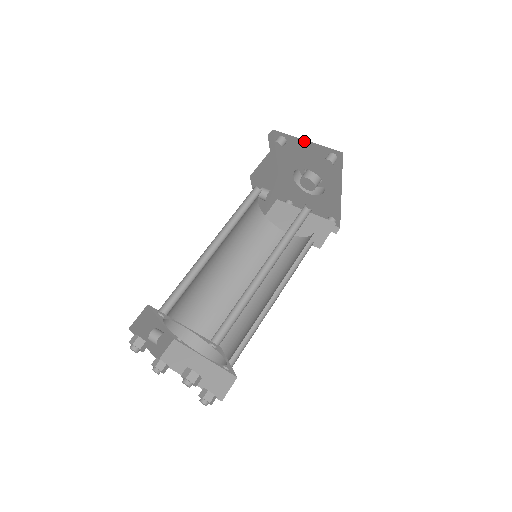
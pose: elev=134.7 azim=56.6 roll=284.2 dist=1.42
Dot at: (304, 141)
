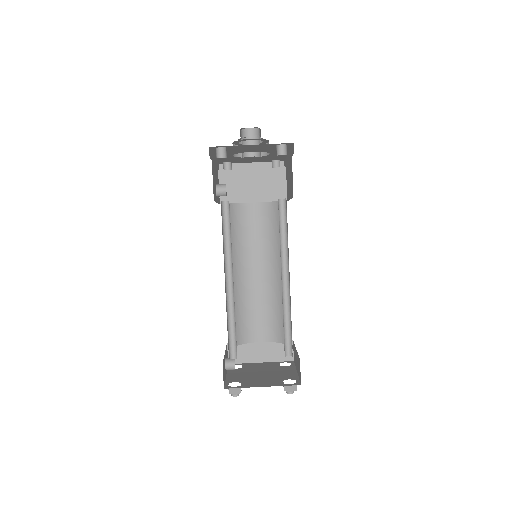
Dot at: (248, 145)
